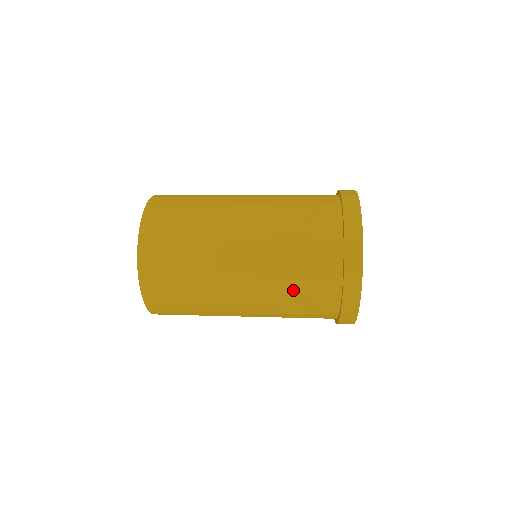
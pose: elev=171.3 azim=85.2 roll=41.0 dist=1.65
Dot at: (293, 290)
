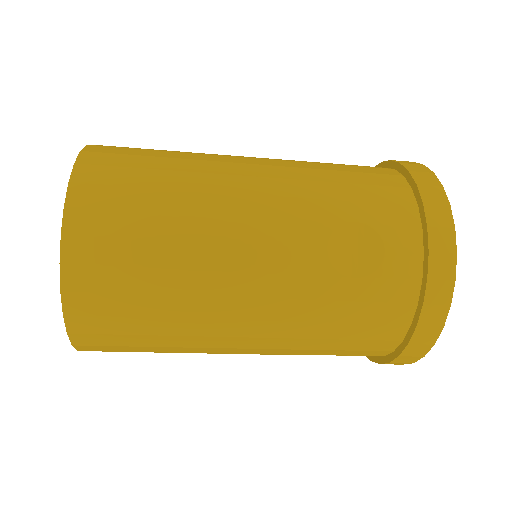
Dot at: (343, 210)
